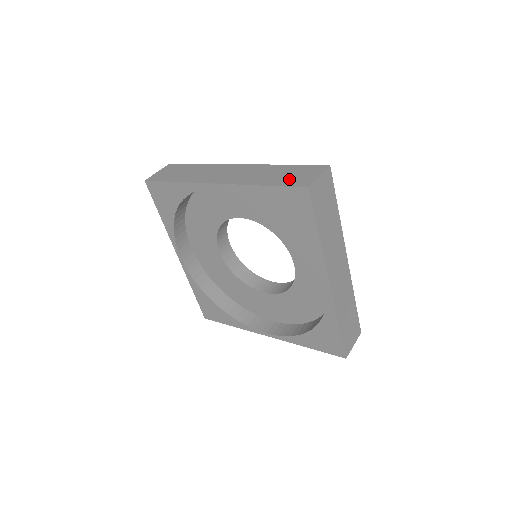
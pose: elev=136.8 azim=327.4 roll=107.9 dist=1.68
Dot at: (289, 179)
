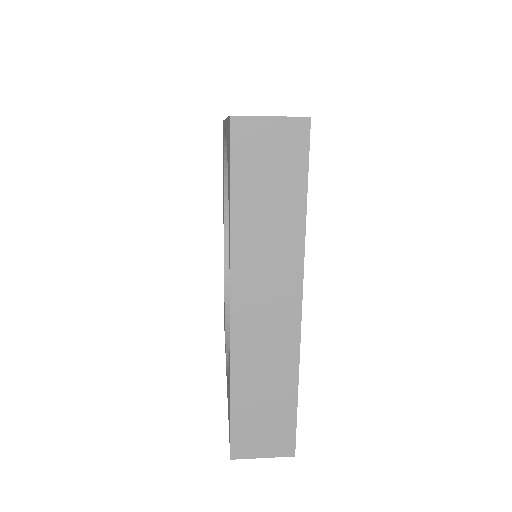
Dot at: occluded
